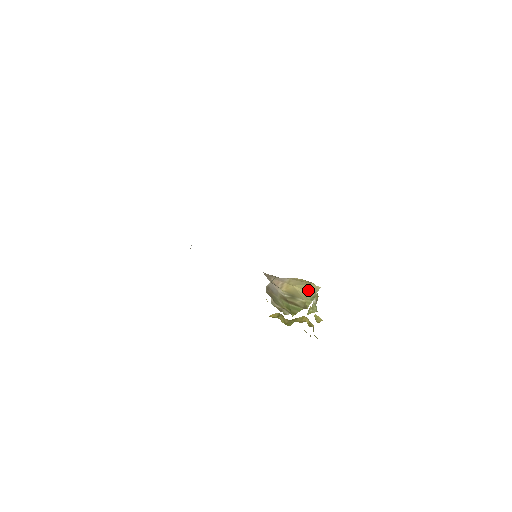
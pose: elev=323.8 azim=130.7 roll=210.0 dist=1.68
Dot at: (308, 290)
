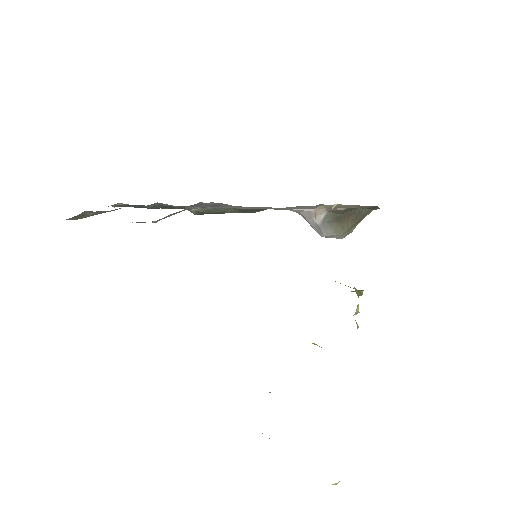
Dot at: occluded
